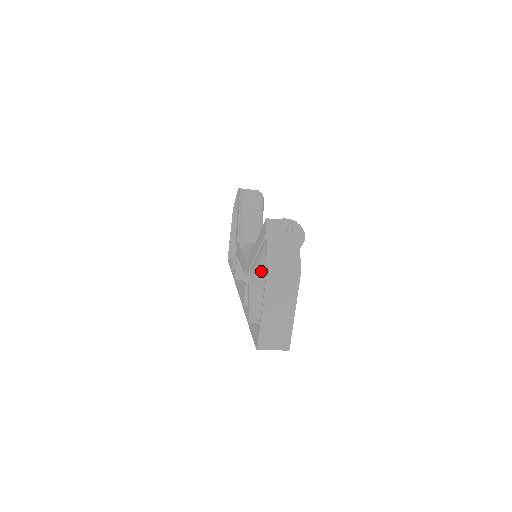
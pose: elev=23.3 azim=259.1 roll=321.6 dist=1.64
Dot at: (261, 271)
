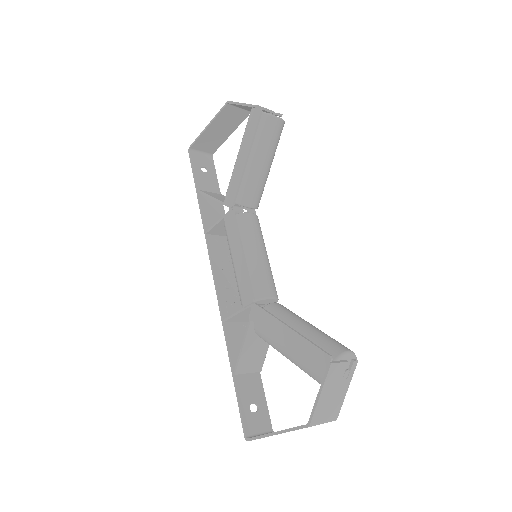
Dot at: (277, 349)
